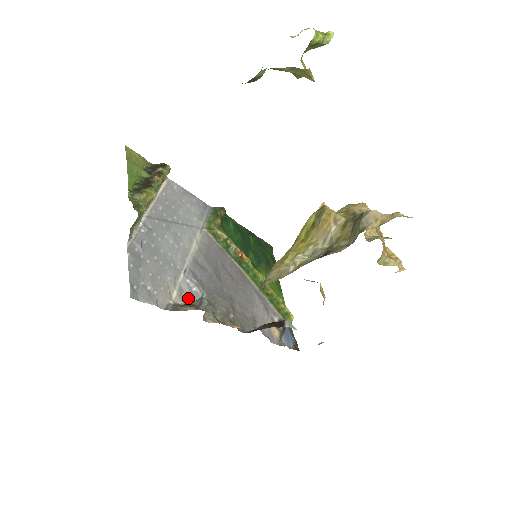
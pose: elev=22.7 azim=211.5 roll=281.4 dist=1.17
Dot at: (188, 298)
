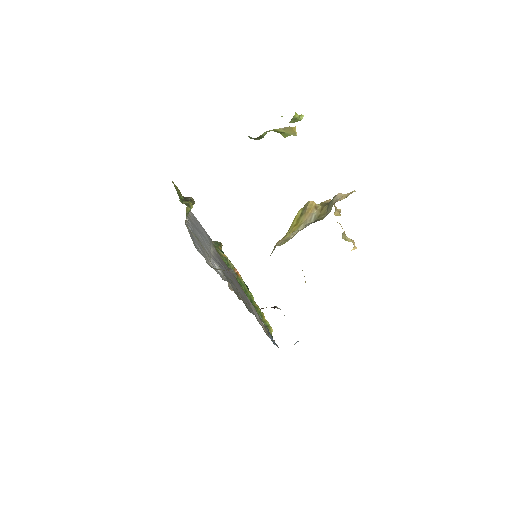
Dot at: (217, 272)
